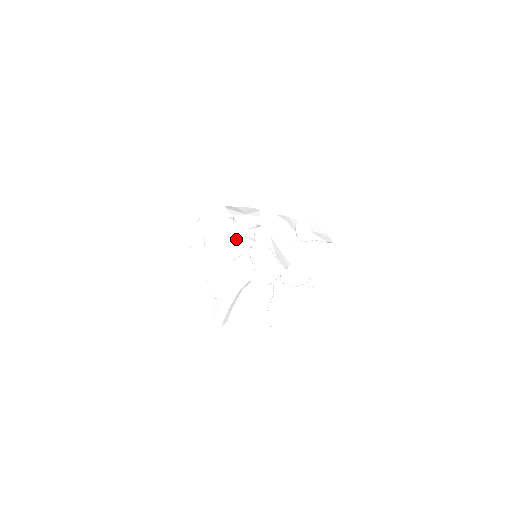
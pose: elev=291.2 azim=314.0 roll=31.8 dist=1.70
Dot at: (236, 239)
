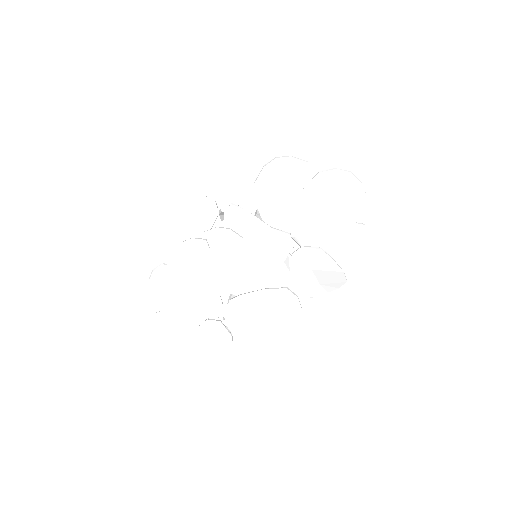
Dot at: (207, 349)
